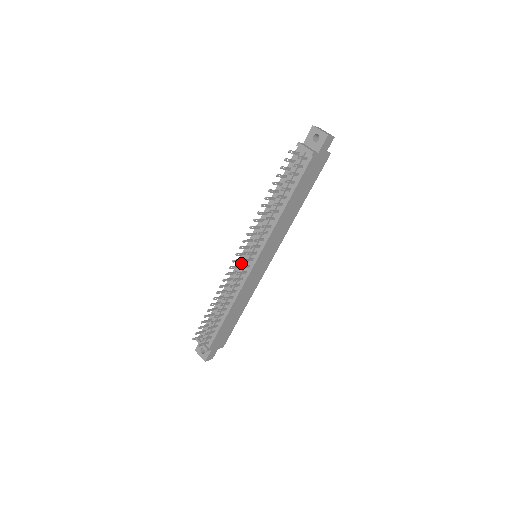
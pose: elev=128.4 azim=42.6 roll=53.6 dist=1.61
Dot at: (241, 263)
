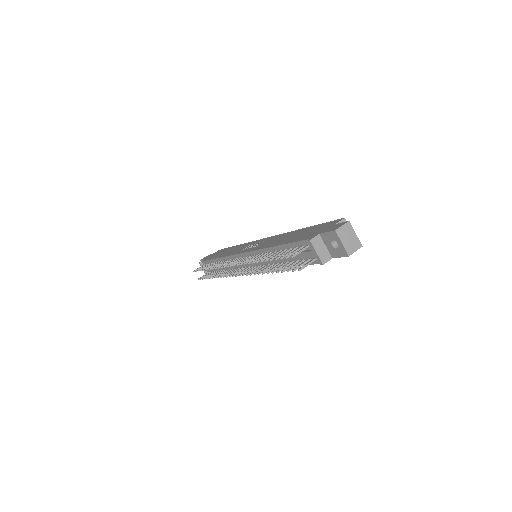
Dot at: occluded
